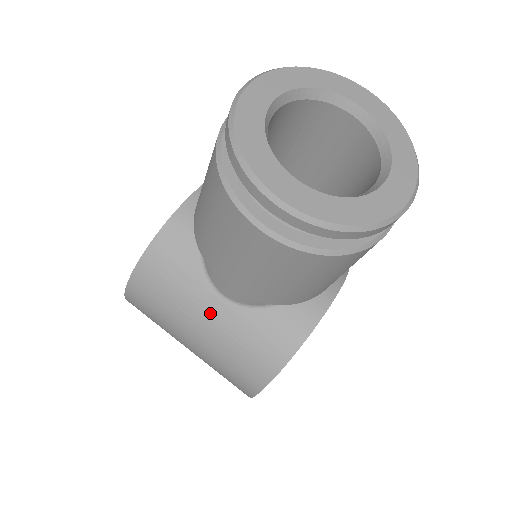
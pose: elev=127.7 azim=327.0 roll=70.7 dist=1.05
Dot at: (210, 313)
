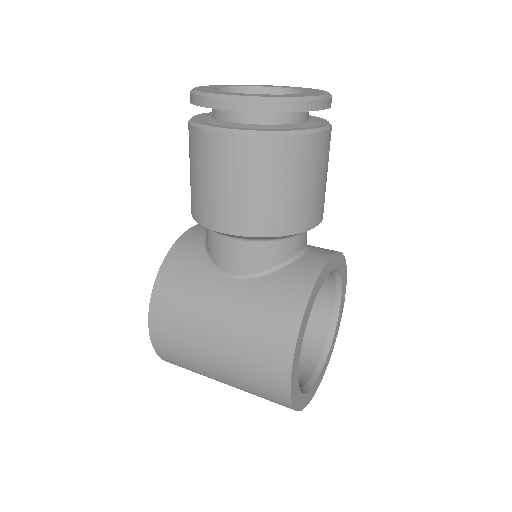
Dot at: (224, 296)
